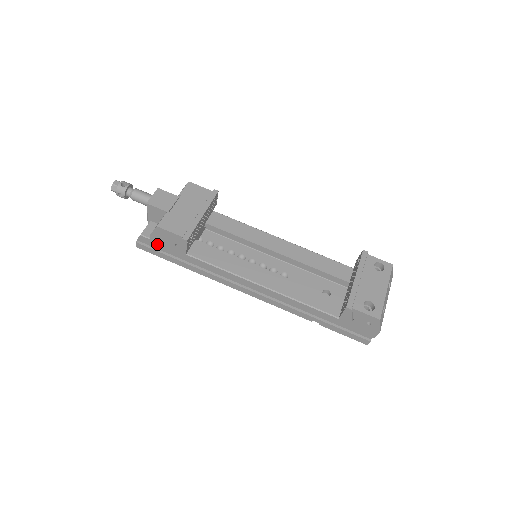
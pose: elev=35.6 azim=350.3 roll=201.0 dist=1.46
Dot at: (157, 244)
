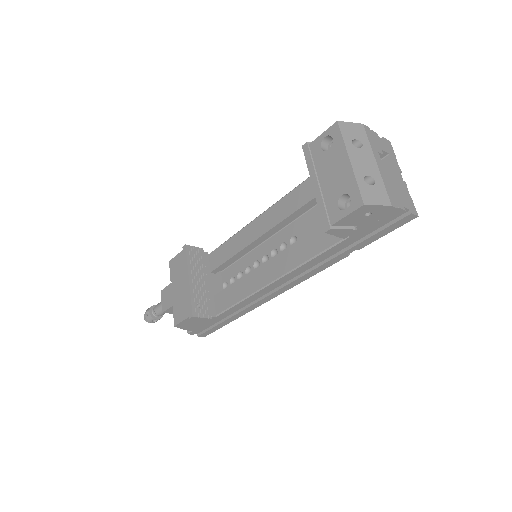
Dot at: (201, 328)
